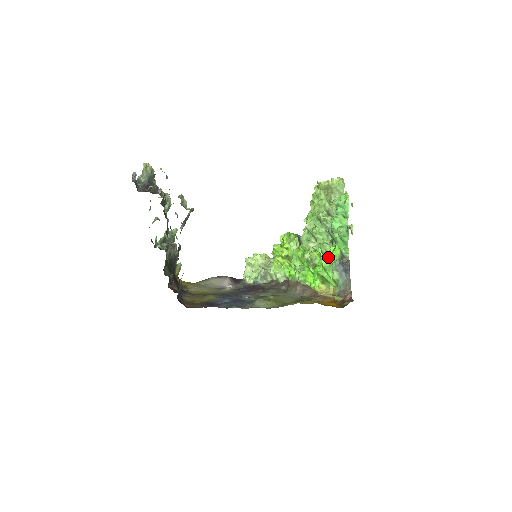
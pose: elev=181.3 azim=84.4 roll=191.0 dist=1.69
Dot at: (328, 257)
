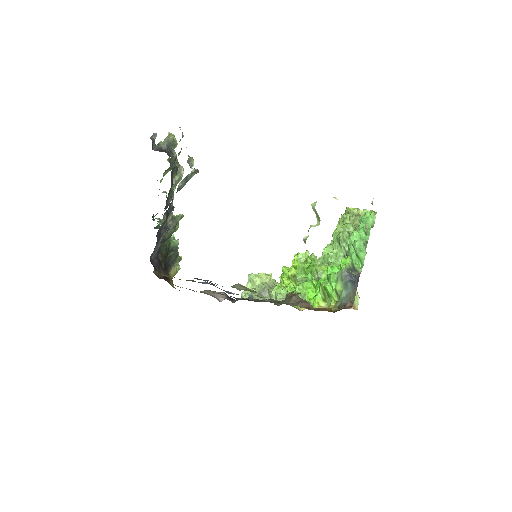
Dot at: (336, 266)
